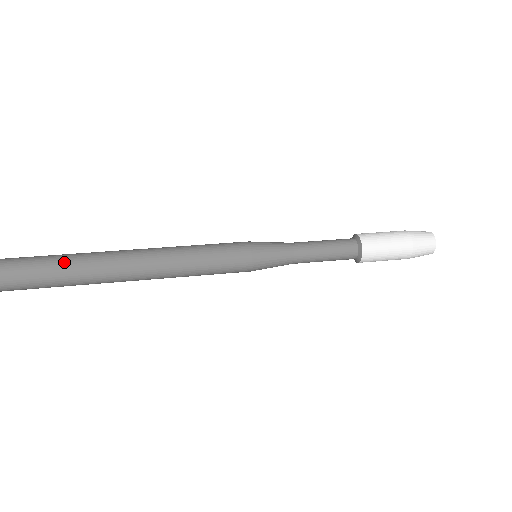
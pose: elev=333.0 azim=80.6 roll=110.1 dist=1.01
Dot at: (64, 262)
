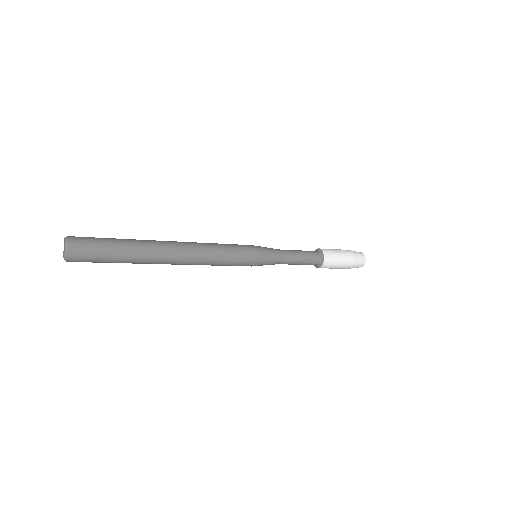
Dot at: occluded
